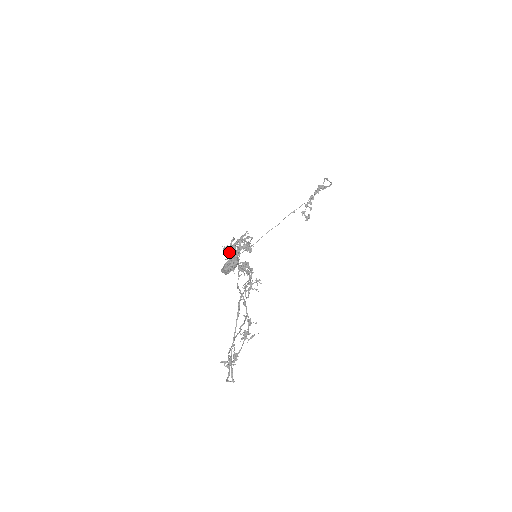
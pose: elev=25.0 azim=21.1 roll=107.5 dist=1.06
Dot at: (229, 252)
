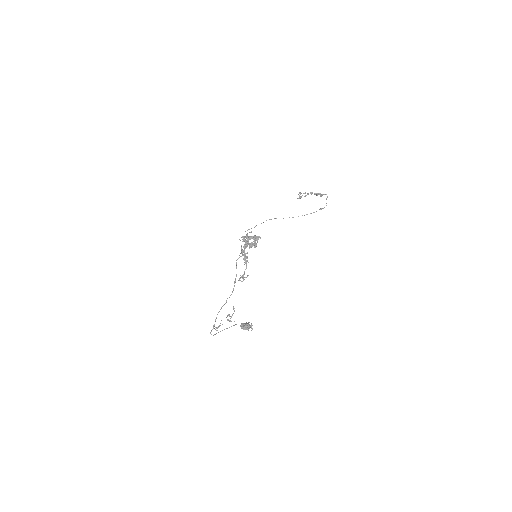
Dot at: (244, 241)
